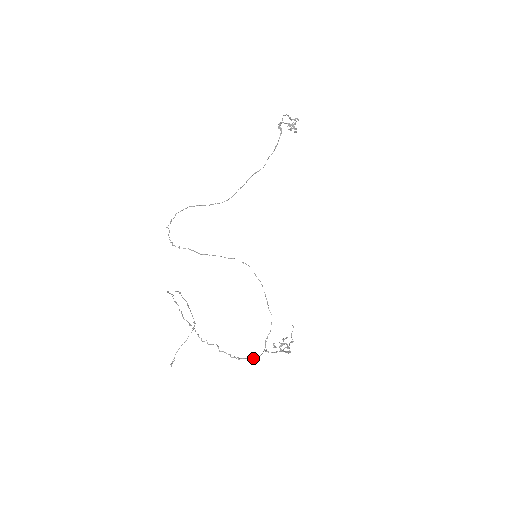
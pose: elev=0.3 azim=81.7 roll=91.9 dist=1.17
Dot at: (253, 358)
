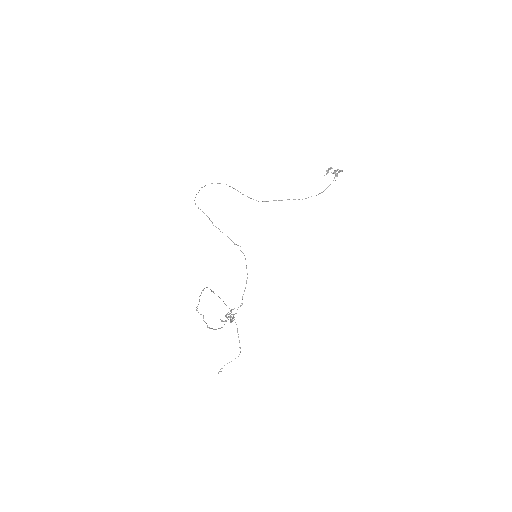
Dot at: occluded
